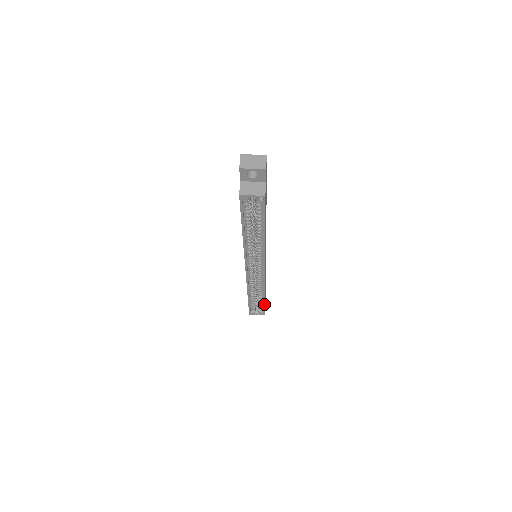
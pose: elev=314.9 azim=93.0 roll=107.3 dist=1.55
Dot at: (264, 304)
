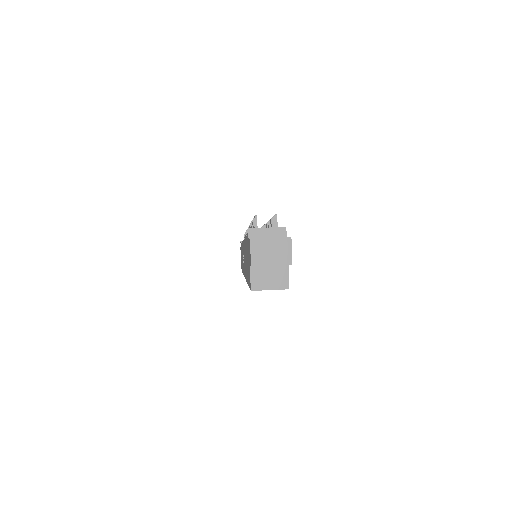
Dot at: occluded
